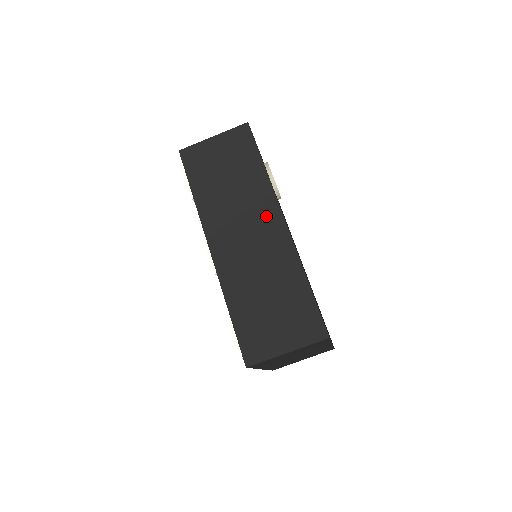
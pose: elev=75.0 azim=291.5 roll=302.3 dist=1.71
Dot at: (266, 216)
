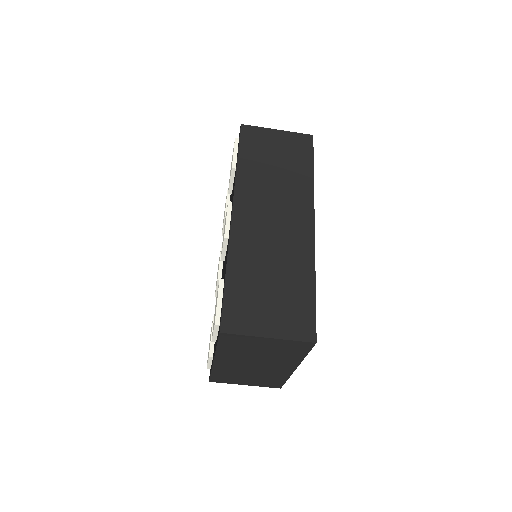
Dot at: (298, 212)
